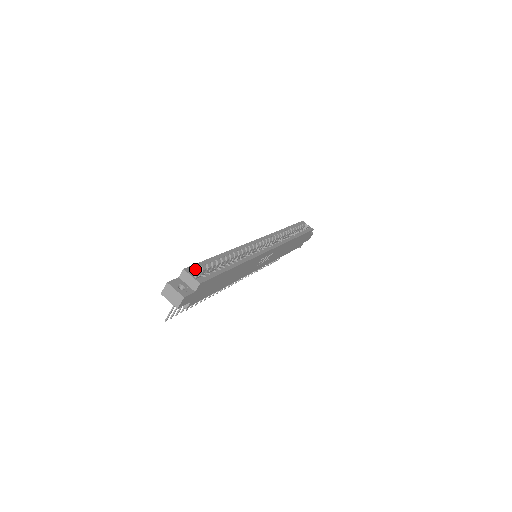
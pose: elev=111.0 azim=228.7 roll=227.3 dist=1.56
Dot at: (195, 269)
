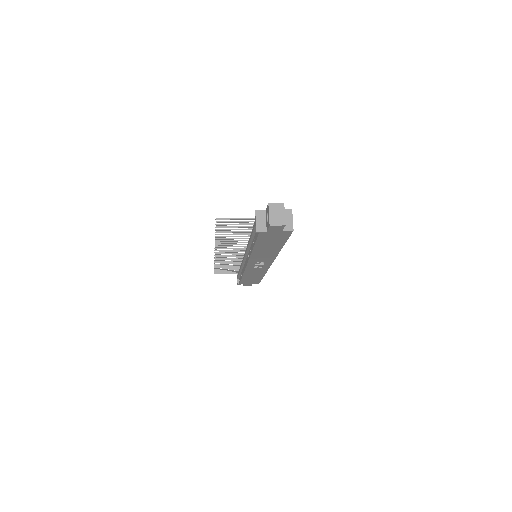
Dot at: occluded
